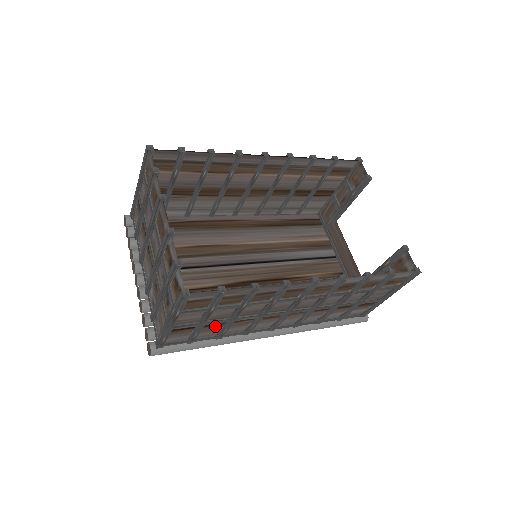
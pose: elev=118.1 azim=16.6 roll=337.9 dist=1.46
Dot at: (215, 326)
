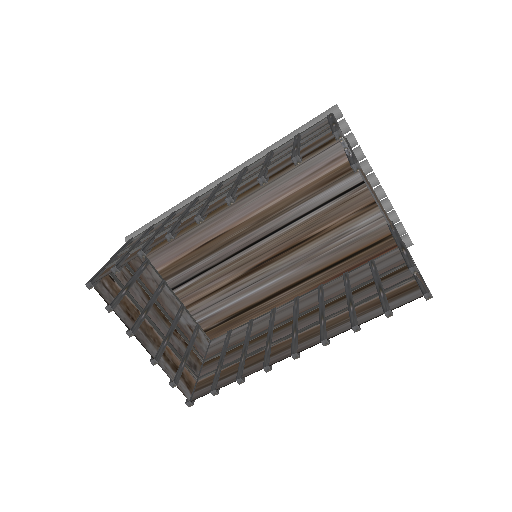
Dot at: (241, 338)
